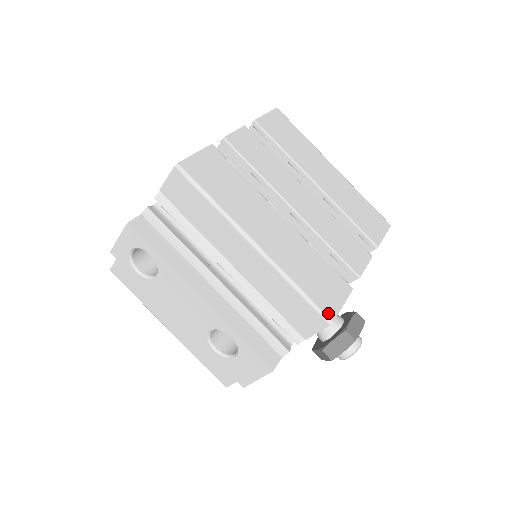
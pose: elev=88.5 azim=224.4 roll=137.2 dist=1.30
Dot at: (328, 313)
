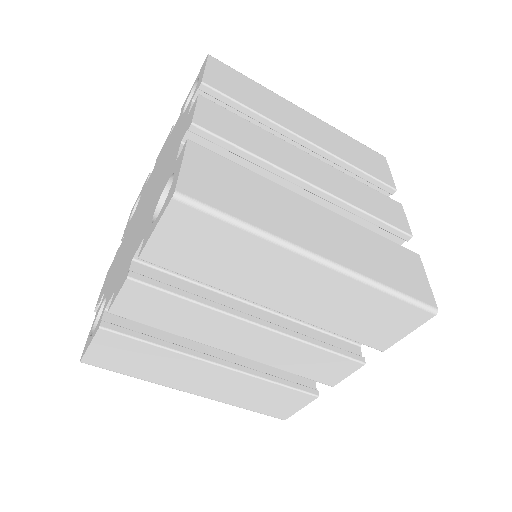
Dot at: (279, 417)
